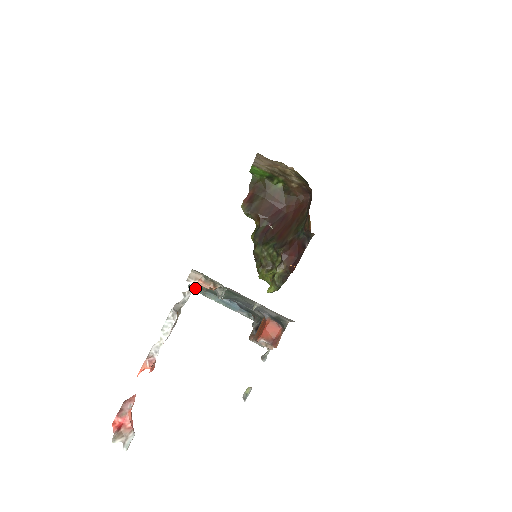
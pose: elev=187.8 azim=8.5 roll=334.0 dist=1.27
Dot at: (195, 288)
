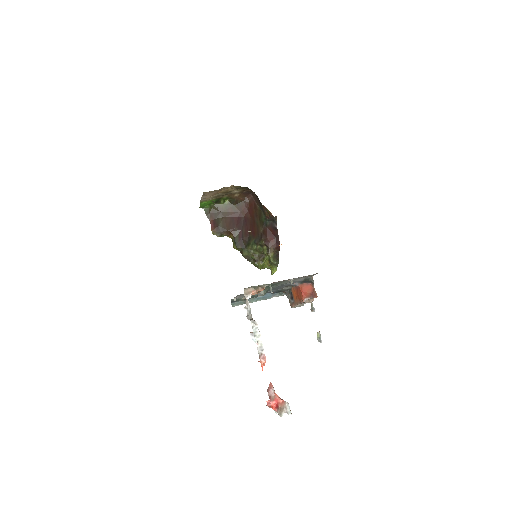
Dot at: (237, 304)
